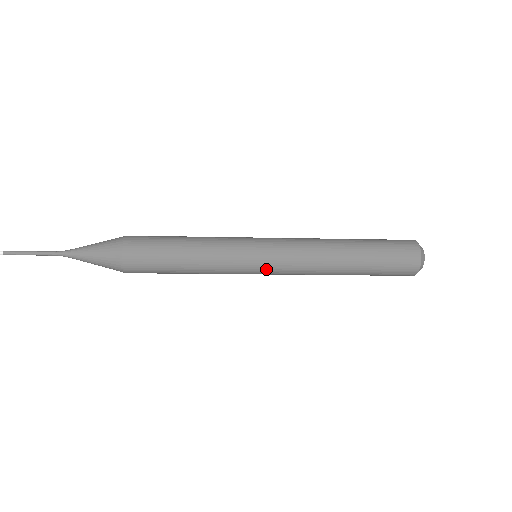
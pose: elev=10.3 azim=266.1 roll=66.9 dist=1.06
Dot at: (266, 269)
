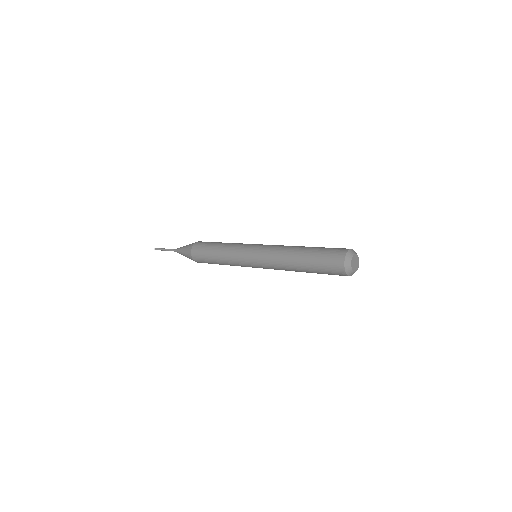
Dot at: occluded
